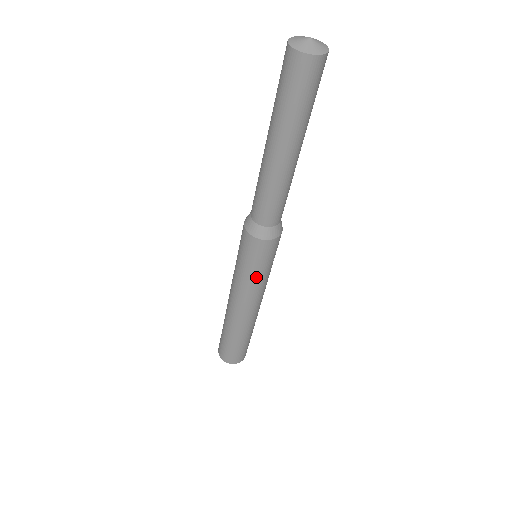
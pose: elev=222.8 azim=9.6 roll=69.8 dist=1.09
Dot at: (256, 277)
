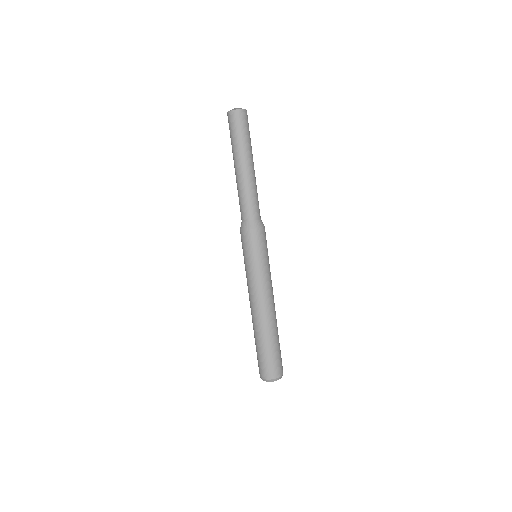
Dot at: (263, 264)
